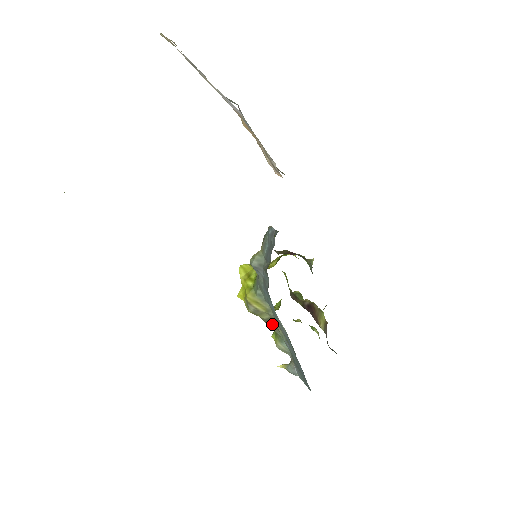
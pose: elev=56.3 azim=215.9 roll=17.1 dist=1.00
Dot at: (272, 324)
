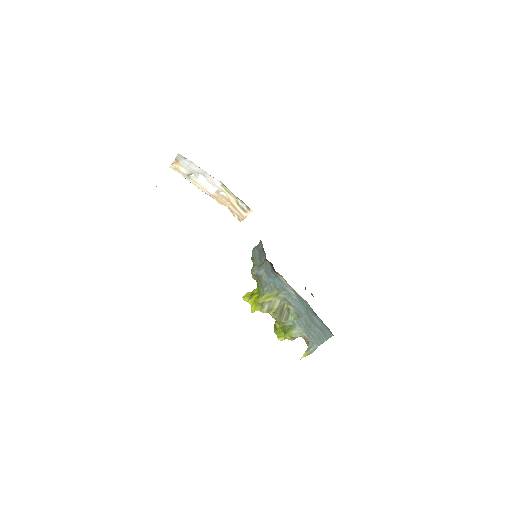
Dot at: (283, 314)
